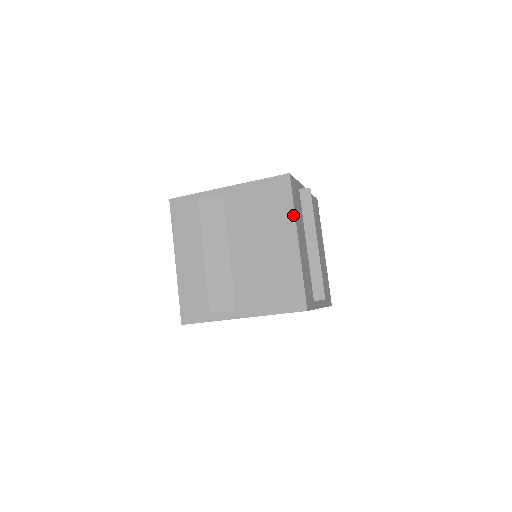
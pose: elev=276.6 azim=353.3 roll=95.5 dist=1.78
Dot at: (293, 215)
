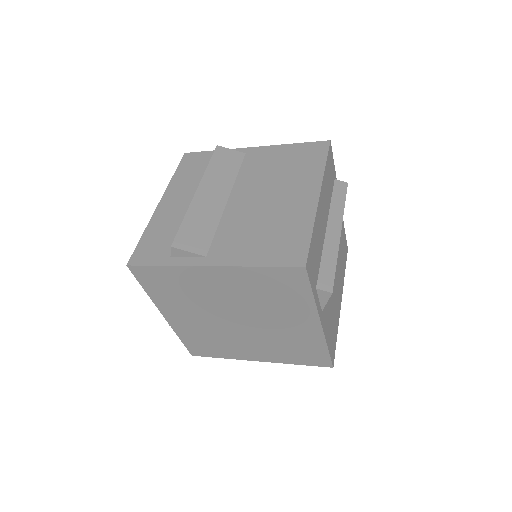
Dot at: (322, 173)
